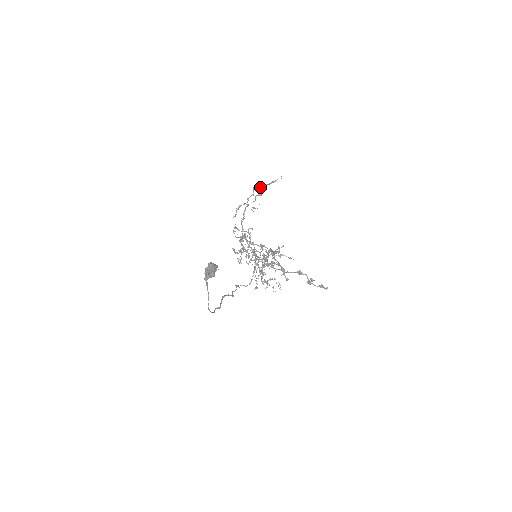
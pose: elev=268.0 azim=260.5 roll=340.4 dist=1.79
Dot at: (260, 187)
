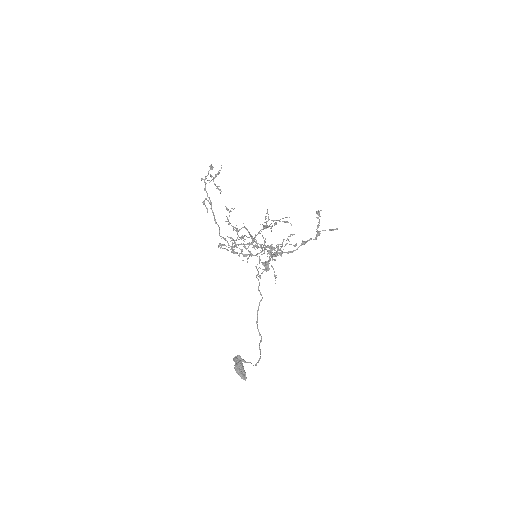
Dot at: (207, 180)
